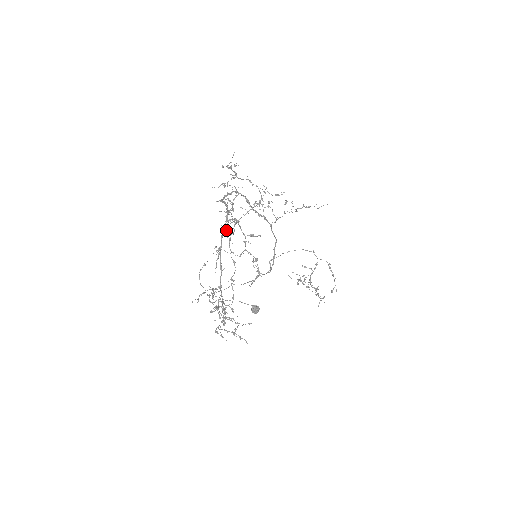
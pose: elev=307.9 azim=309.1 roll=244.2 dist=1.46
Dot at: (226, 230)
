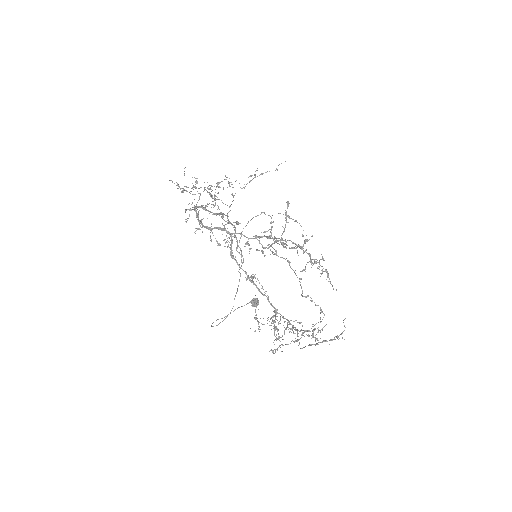
Dot at: occluded
